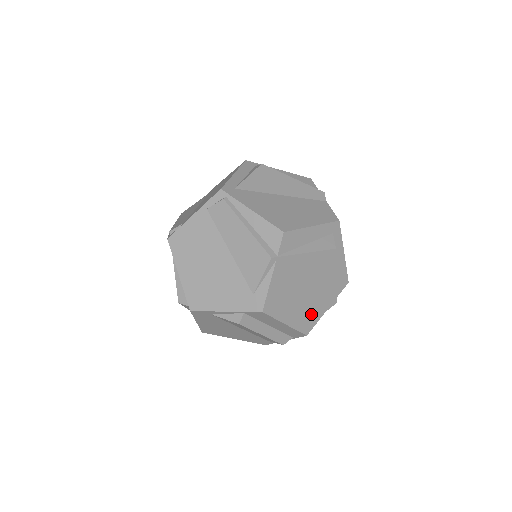
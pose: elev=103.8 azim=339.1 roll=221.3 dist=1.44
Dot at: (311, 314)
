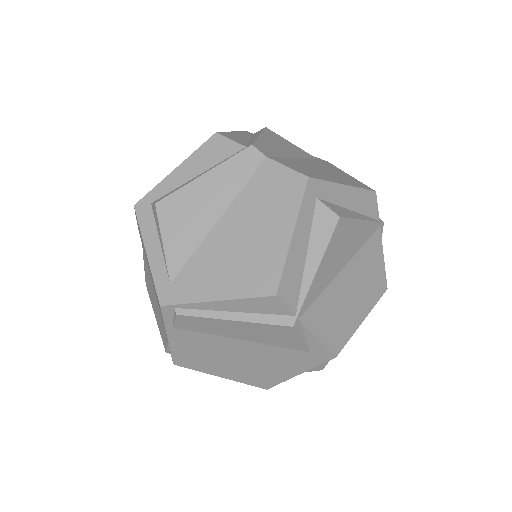
Dot at: (373, 274)
